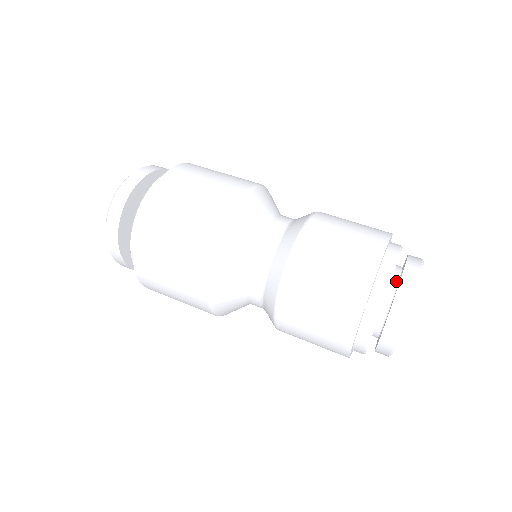
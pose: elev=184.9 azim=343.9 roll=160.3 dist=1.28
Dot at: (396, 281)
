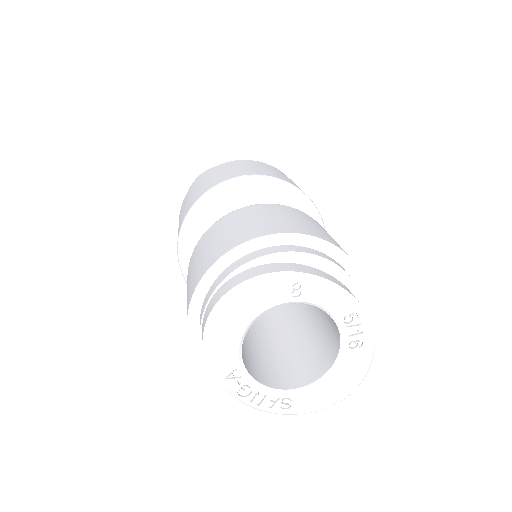
Dot at: occluded
